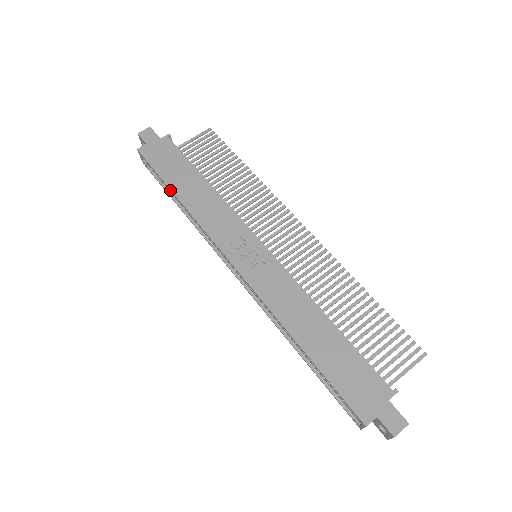
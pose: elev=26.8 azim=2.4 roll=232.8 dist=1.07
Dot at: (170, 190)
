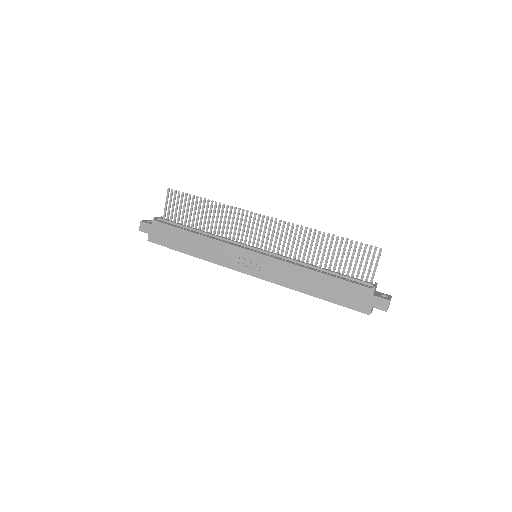
Dot at: (184, 253)
